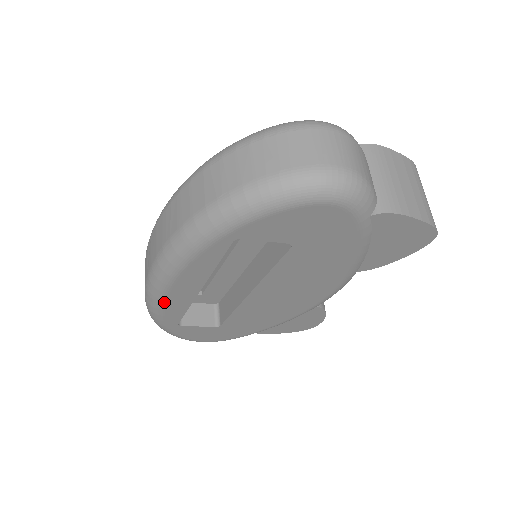
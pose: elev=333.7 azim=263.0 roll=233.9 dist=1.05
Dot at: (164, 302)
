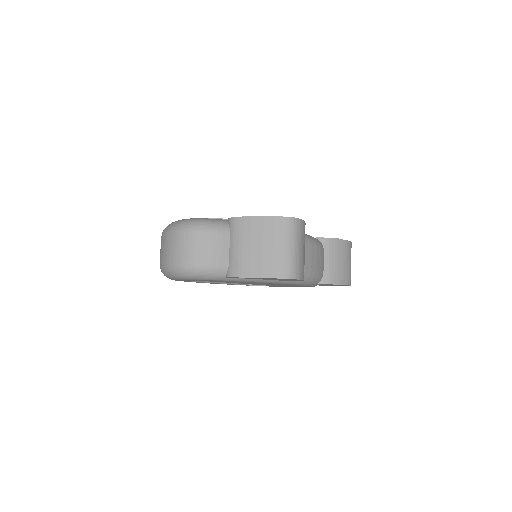
Dot at: occluded
